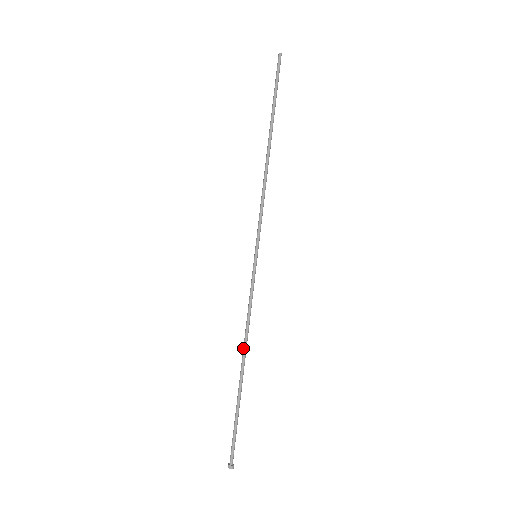
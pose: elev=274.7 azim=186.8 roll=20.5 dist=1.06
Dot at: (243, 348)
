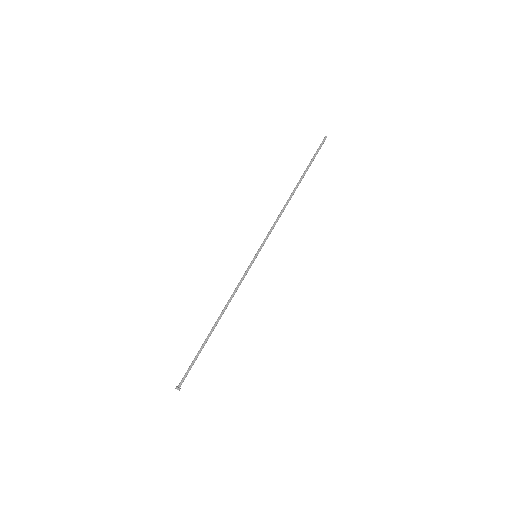
Dot at: (221, 312)
